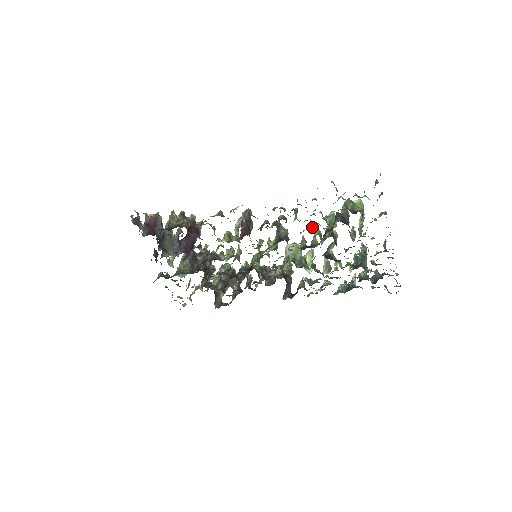
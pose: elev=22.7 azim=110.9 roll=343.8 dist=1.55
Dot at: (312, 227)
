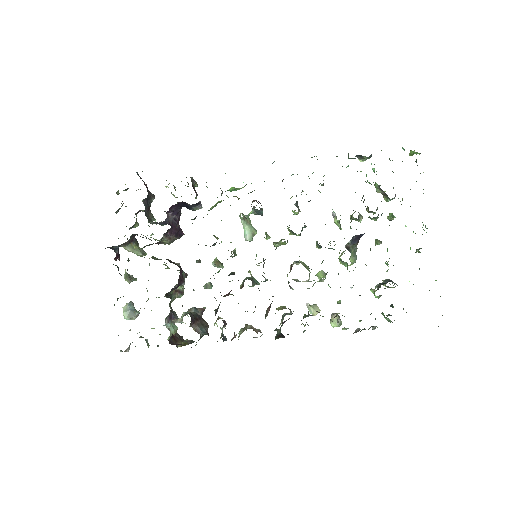
Dot at: (335, 213)
